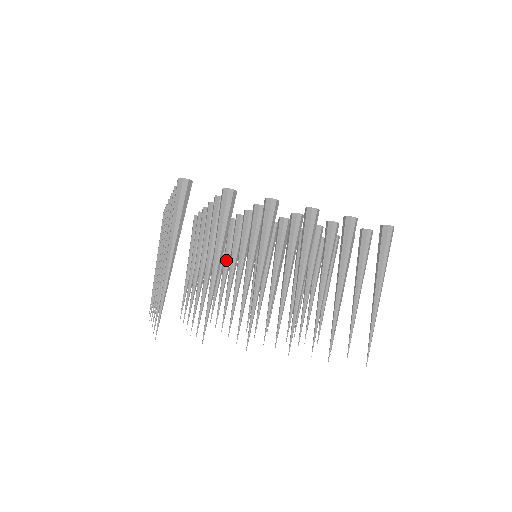
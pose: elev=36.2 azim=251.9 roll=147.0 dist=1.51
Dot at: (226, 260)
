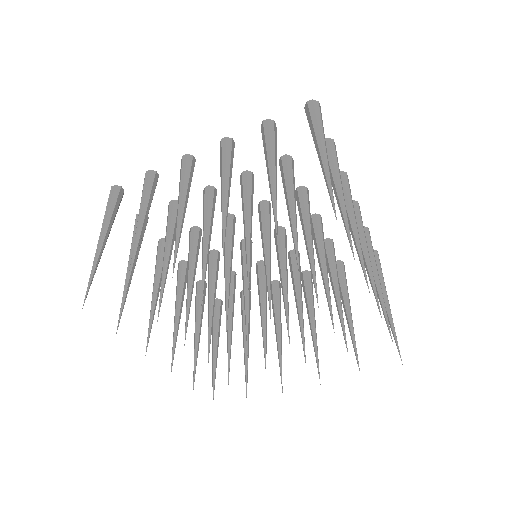
Dot at: (260, 299)
